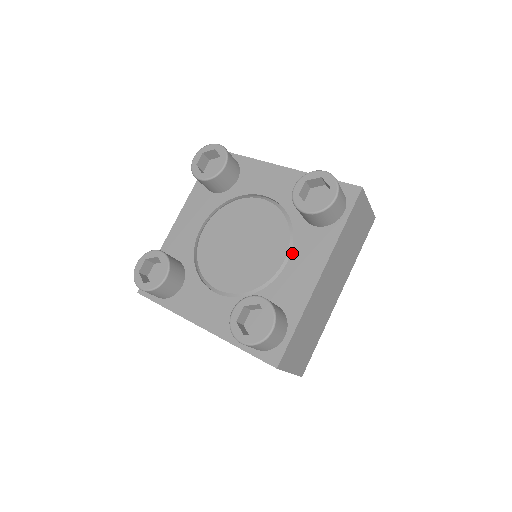
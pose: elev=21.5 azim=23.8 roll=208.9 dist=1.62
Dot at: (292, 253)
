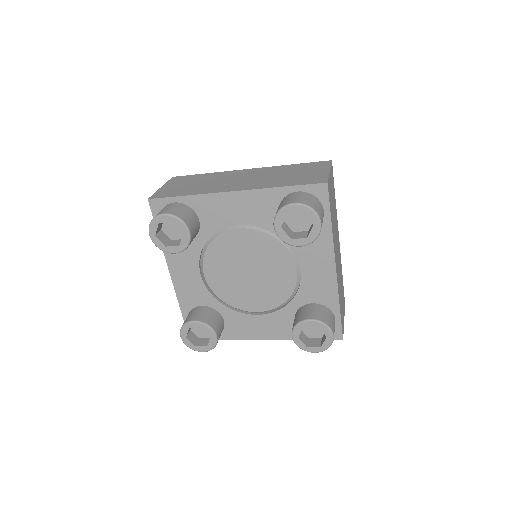
Dot at: (266, 315)
